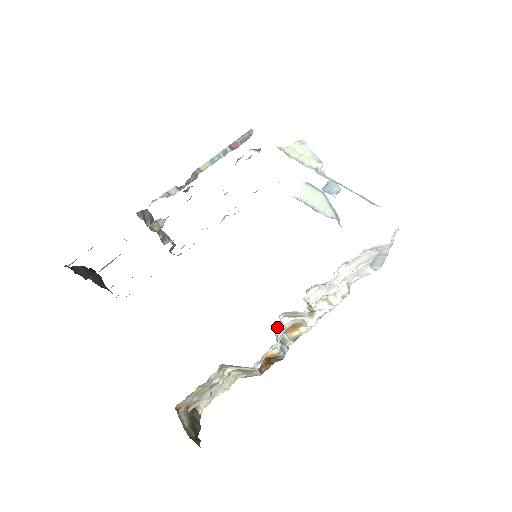
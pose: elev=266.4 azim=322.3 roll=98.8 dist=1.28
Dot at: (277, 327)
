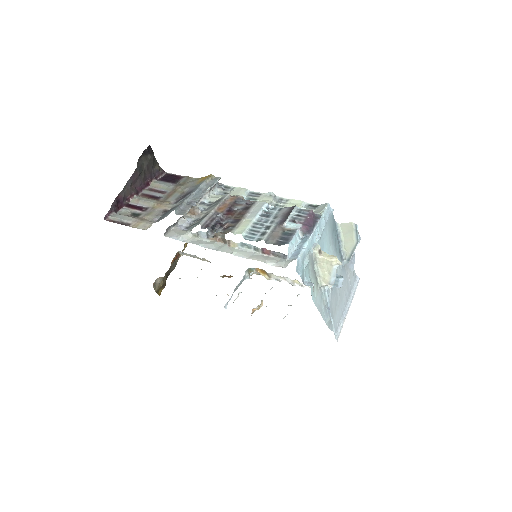
Dot at: occluded
